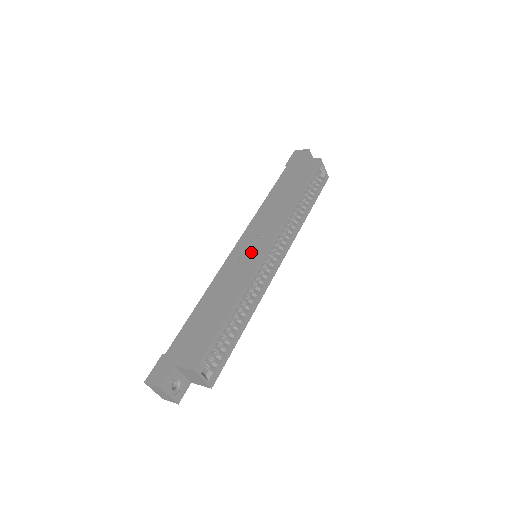
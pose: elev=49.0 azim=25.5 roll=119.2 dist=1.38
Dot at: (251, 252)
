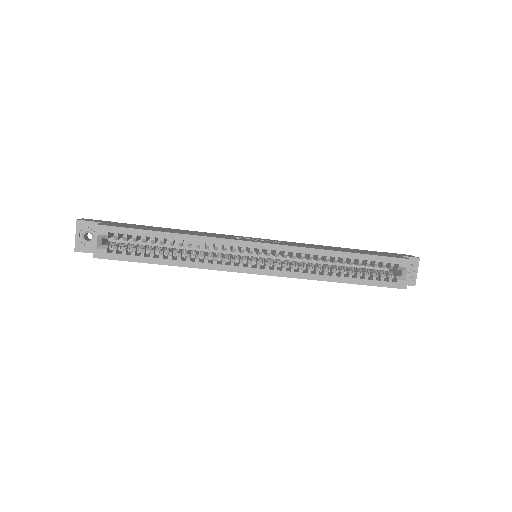
Dot at: occluded
